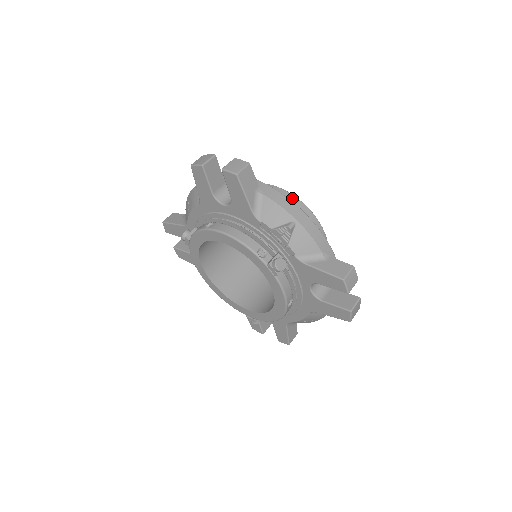
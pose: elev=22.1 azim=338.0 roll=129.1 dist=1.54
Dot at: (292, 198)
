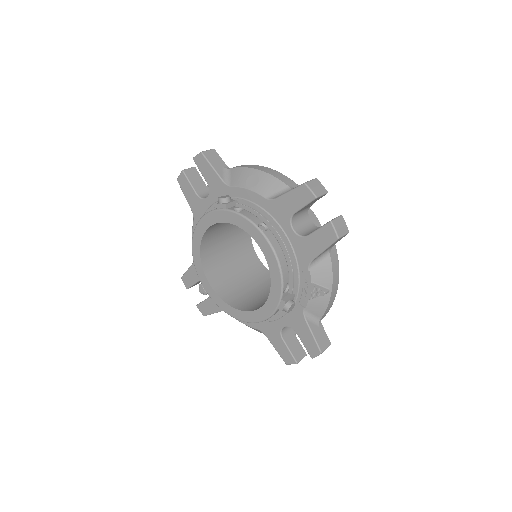
Dot at: occluded
